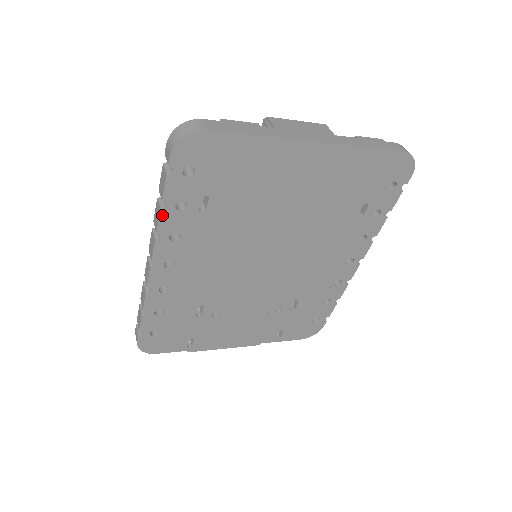
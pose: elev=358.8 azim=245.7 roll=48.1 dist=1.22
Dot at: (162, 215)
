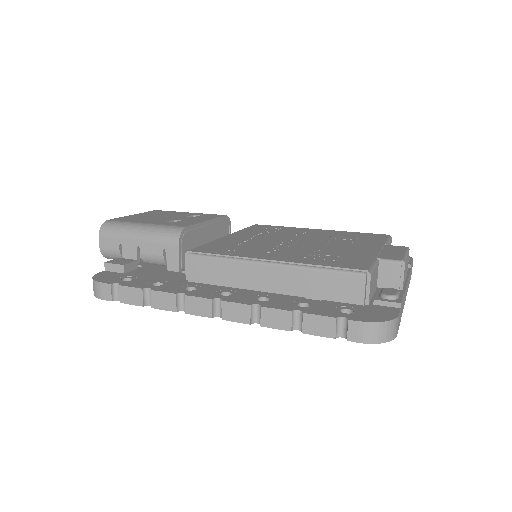
Dot at: (285, 329)
